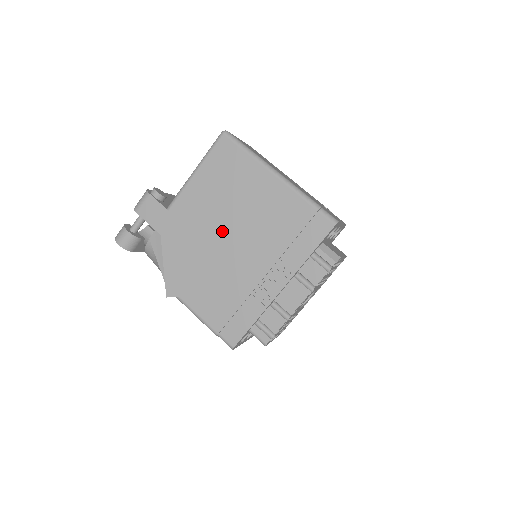
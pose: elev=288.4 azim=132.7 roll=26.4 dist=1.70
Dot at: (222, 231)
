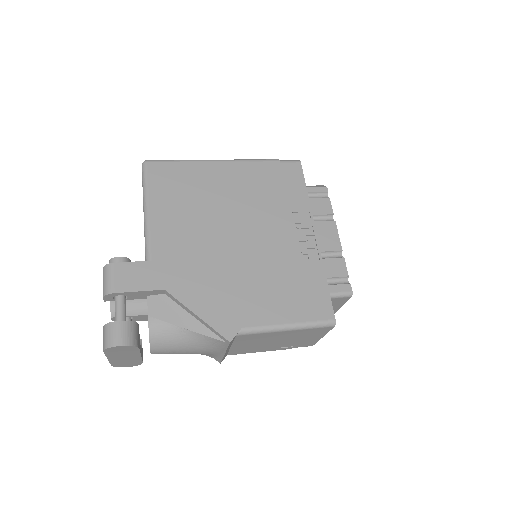
Dot at: (223, 234)
